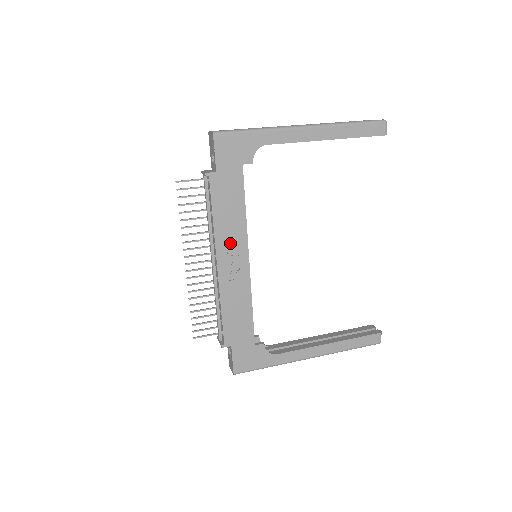
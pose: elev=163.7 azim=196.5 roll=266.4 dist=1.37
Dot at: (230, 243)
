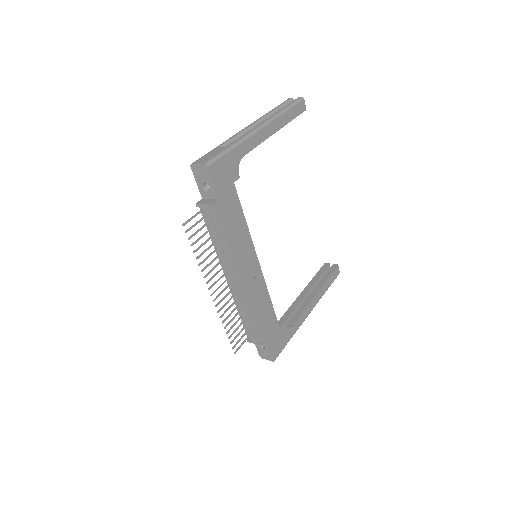
Dot at: (244, 256)
